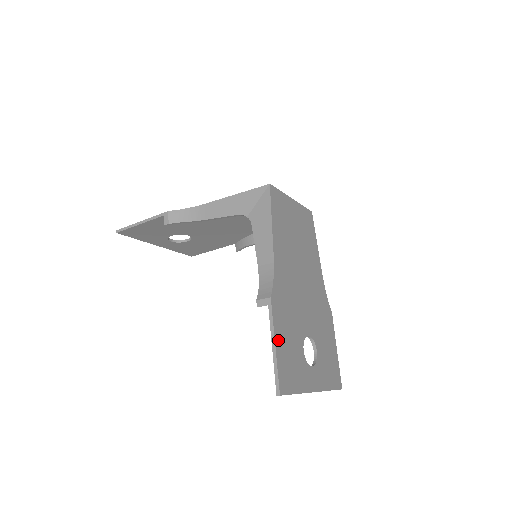
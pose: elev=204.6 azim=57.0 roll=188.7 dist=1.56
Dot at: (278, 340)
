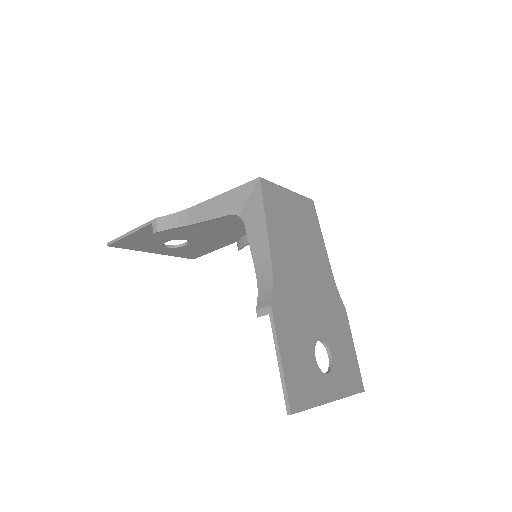
Dot at: (284, 352)
